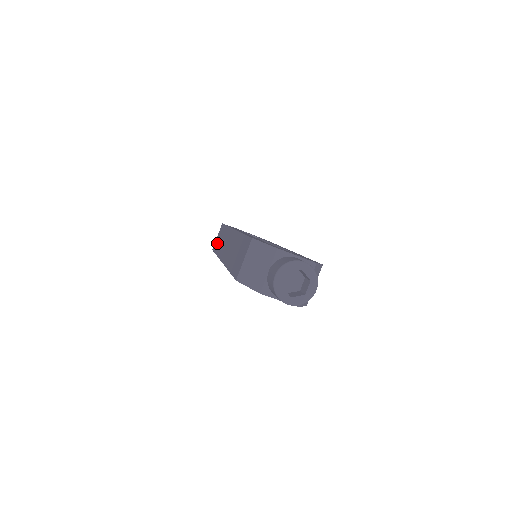
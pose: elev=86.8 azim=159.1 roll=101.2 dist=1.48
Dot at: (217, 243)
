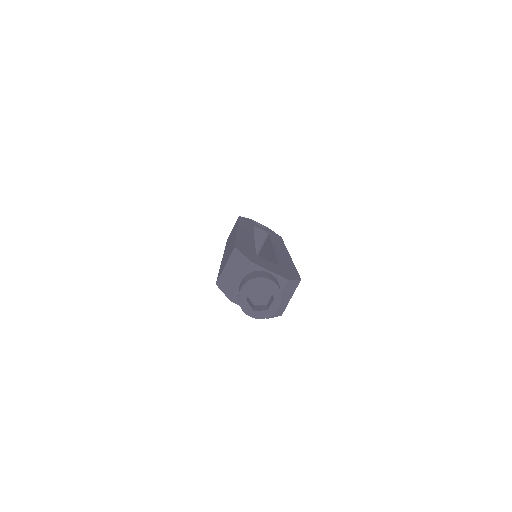
Dot at: occluded
